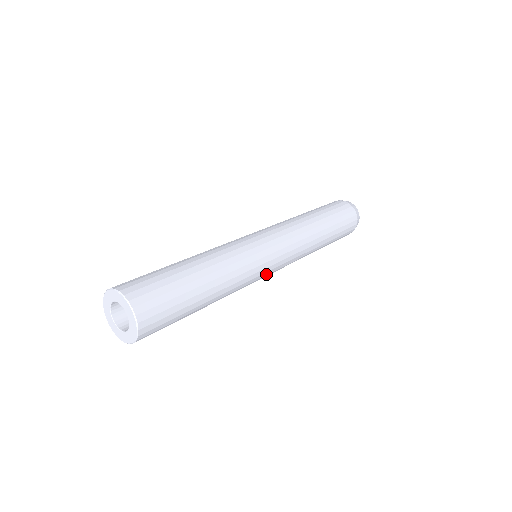
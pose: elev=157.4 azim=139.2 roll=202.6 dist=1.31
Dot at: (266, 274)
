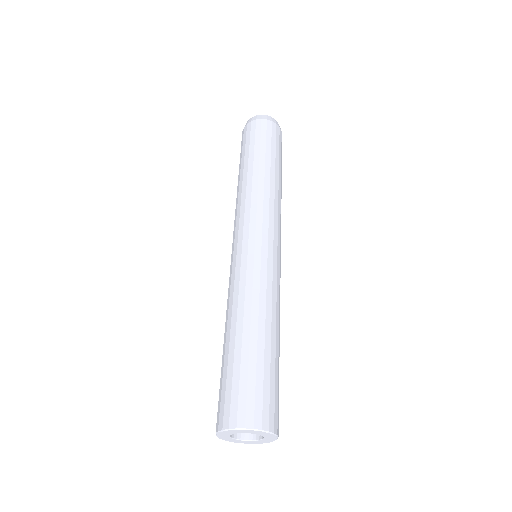
Dot at: occluded
